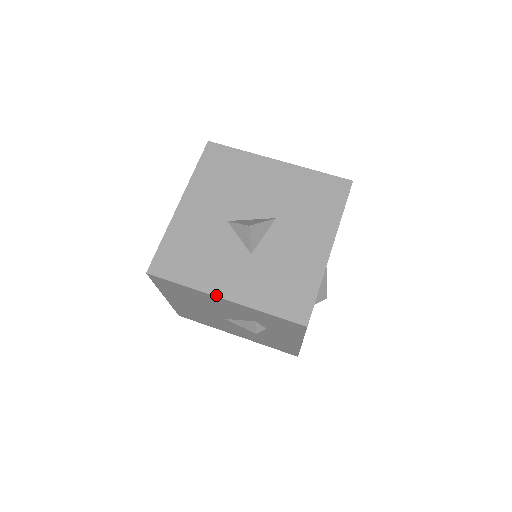
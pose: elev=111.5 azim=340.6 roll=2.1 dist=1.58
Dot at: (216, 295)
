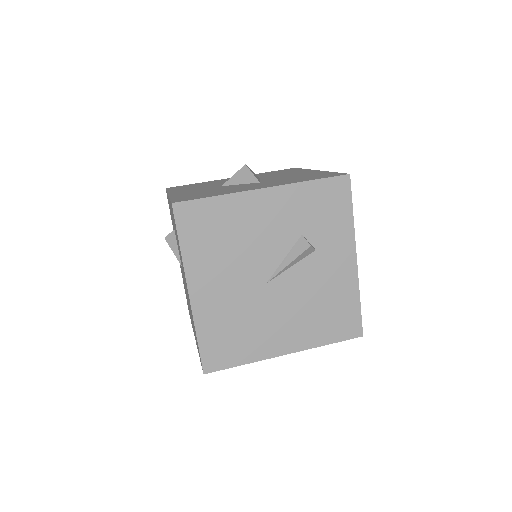
Dot at: (254, 189)
